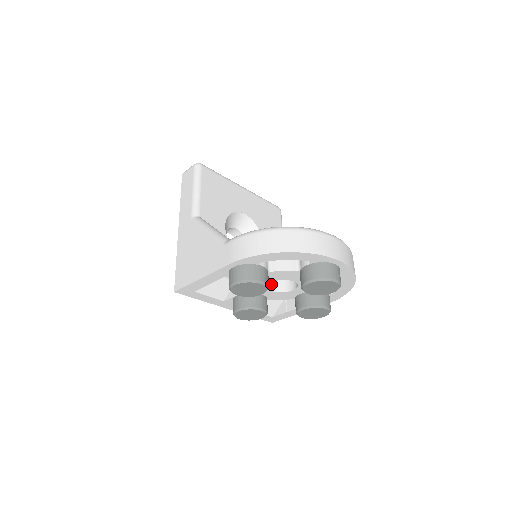
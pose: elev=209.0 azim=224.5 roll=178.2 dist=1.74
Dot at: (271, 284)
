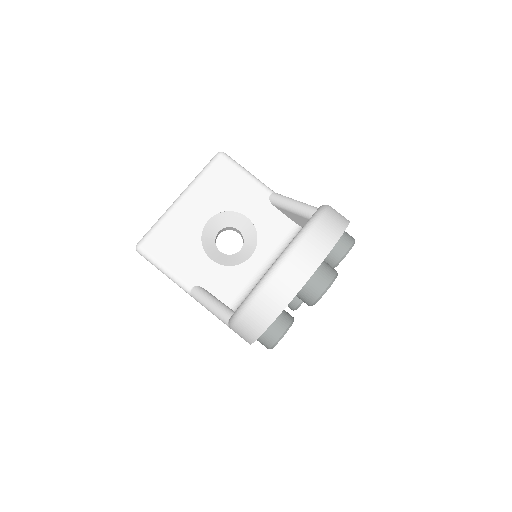
Dot at: occluded
